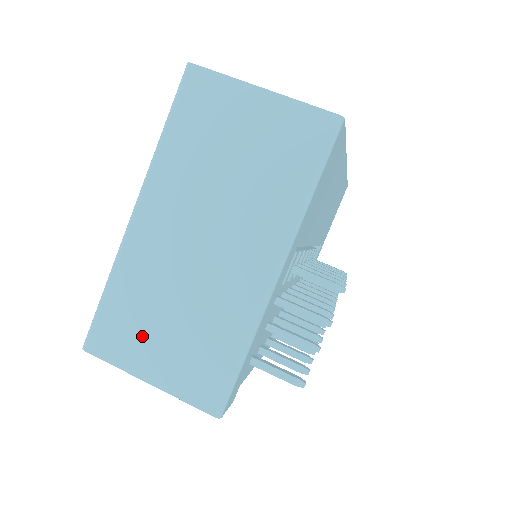
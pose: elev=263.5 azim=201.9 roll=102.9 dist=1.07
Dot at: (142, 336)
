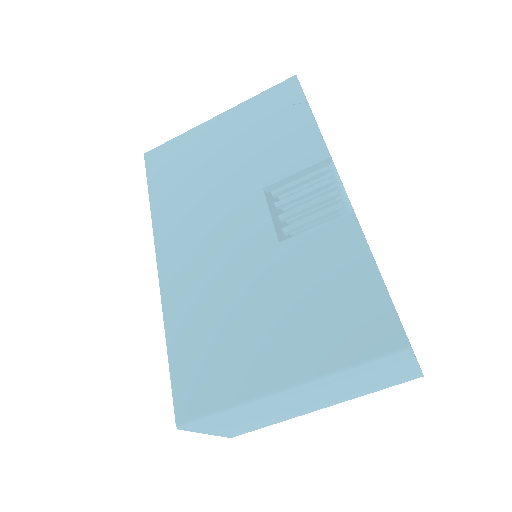
Dot at: (226, 424)
